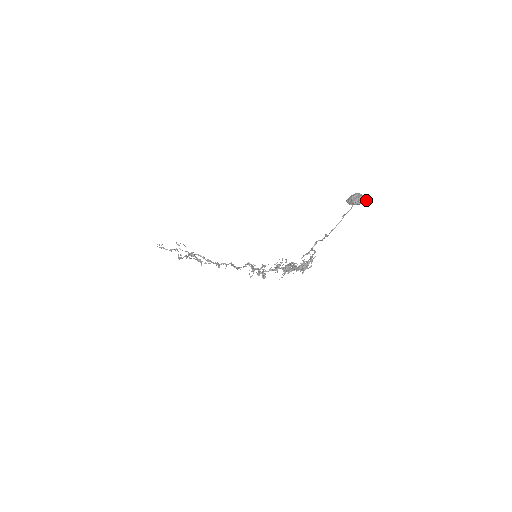
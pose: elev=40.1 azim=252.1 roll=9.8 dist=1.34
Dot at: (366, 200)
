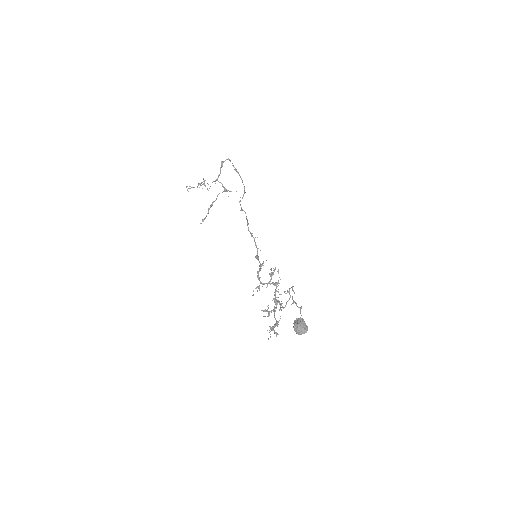
Dot at: (306, 332)
